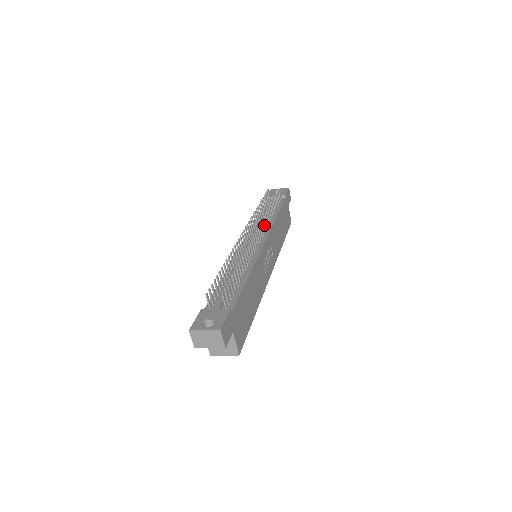
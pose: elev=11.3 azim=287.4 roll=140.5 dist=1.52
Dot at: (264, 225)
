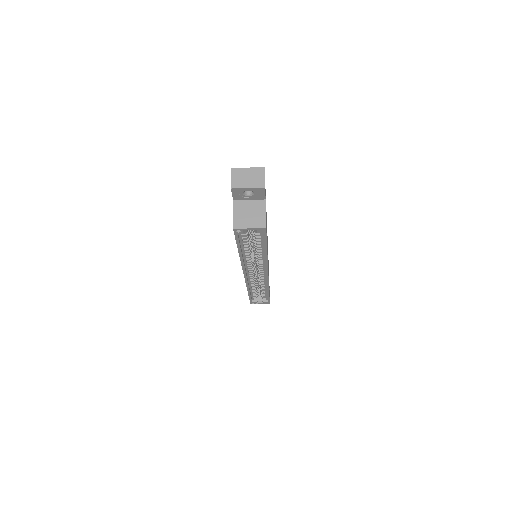
Dot at: occluded
